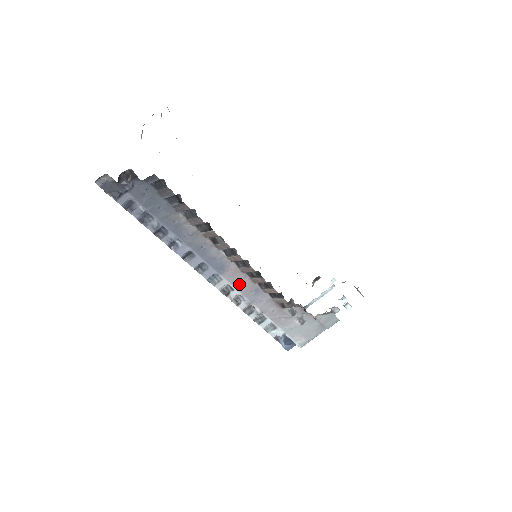
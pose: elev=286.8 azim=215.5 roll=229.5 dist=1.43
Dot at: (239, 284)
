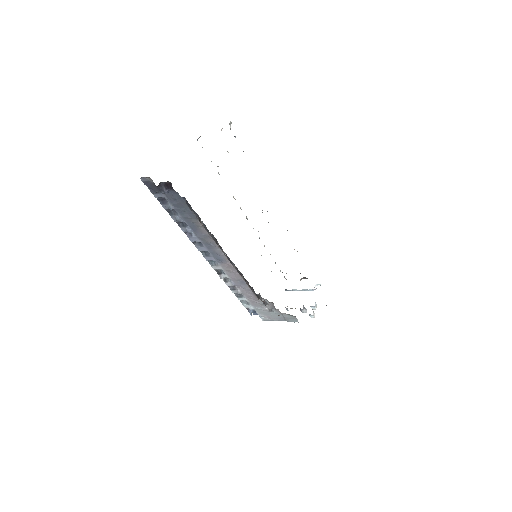
Dot at: (230, 273)
